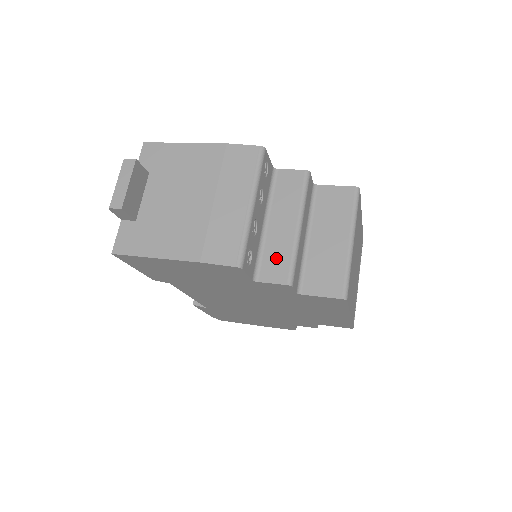
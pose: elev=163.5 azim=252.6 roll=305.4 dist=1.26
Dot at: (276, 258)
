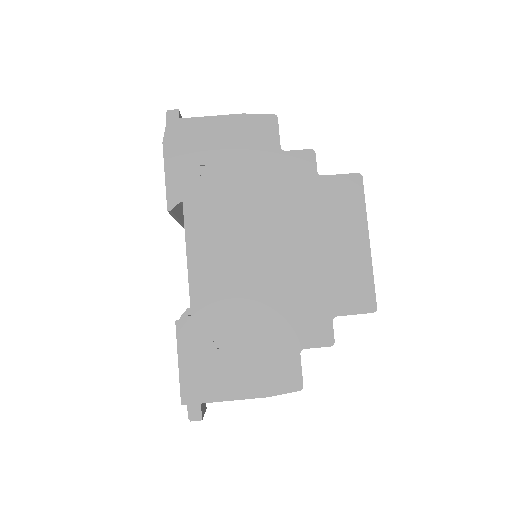
Dot at: occluded
